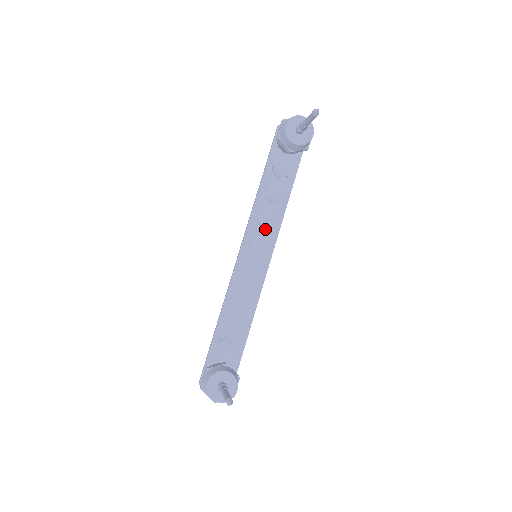
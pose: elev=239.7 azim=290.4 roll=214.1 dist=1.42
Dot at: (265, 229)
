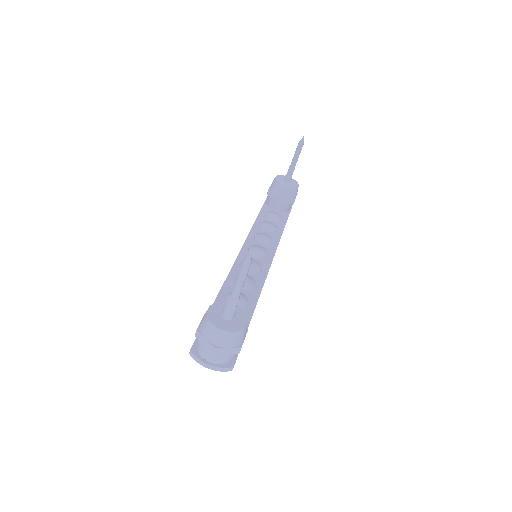
Dot at: (263, 245)
